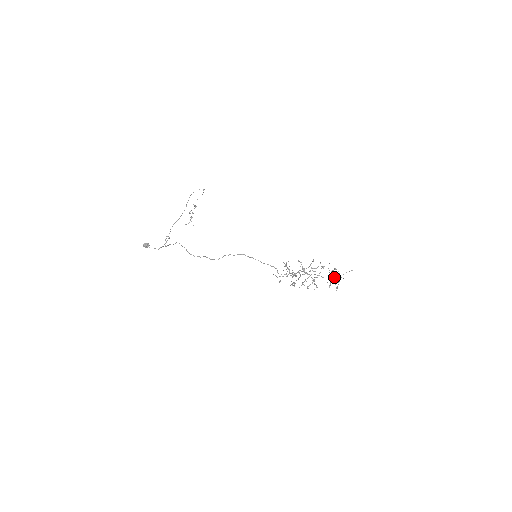
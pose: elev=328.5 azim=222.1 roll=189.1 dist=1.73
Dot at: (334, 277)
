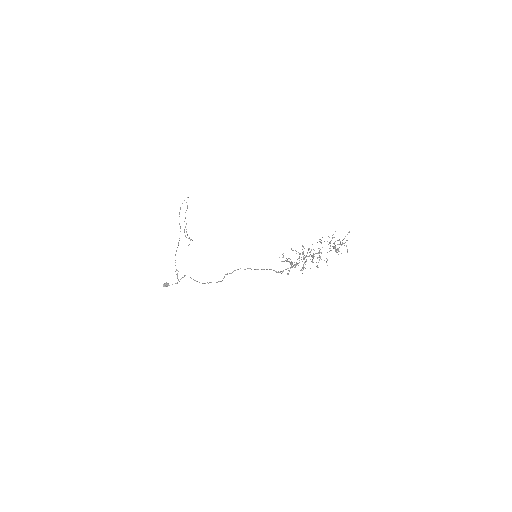
Dot at: occluded
